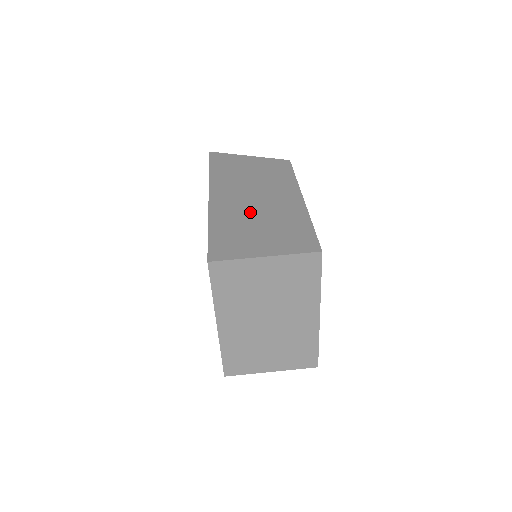
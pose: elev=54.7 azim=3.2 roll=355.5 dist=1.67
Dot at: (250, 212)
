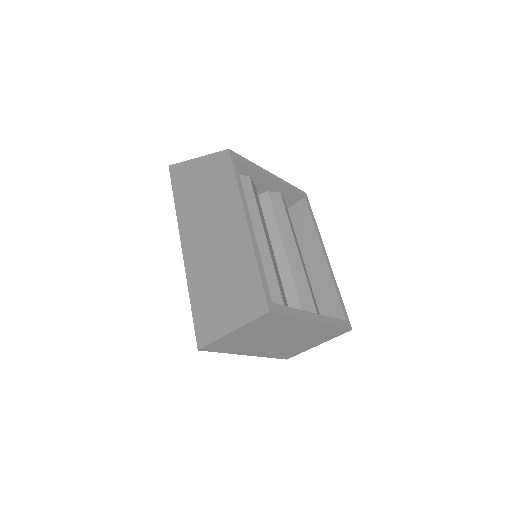
Dot at: (212, 265)
